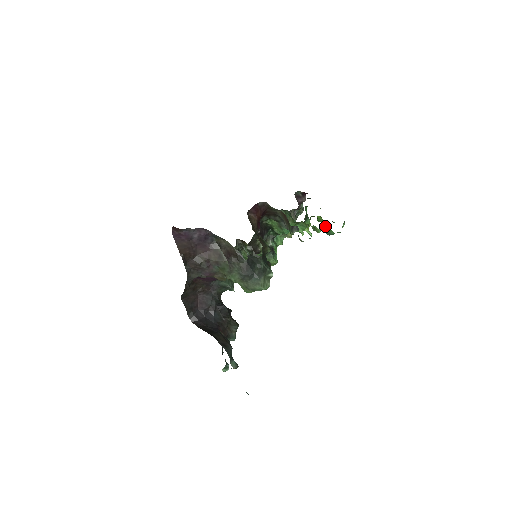
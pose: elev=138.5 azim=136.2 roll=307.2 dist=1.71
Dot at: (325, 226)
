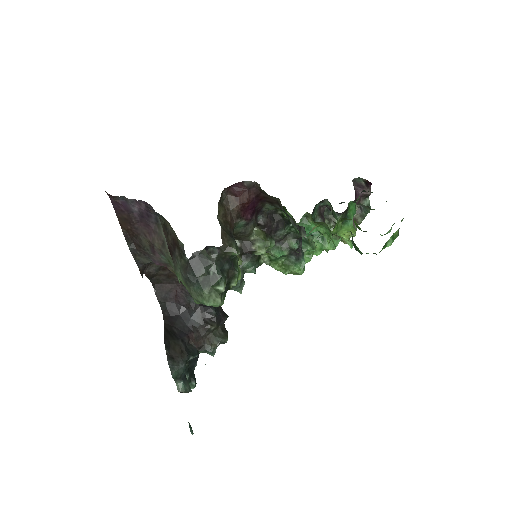
Dot at: (352, 238)
